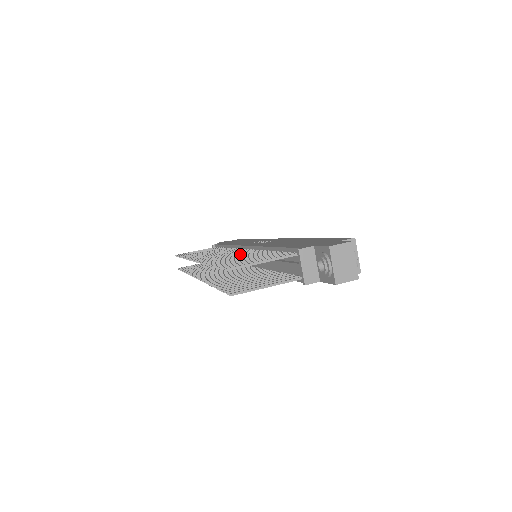
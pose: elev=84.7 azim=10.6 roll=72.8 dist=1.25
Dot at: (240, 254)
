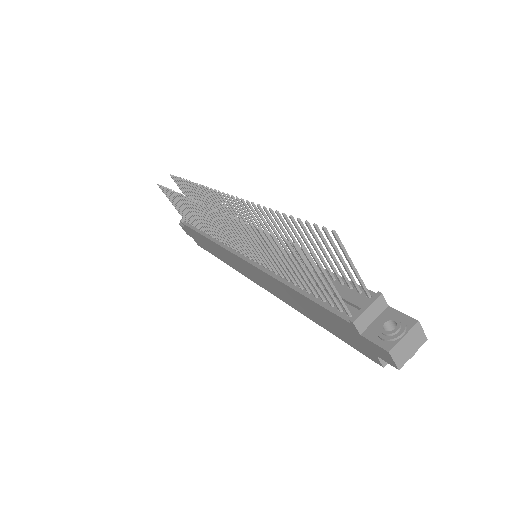
Dot at: occluded
